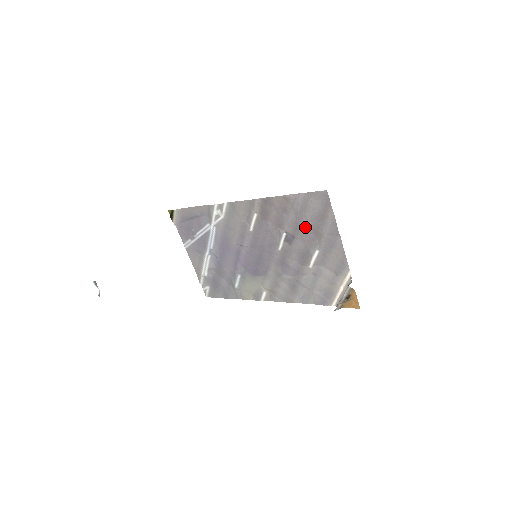
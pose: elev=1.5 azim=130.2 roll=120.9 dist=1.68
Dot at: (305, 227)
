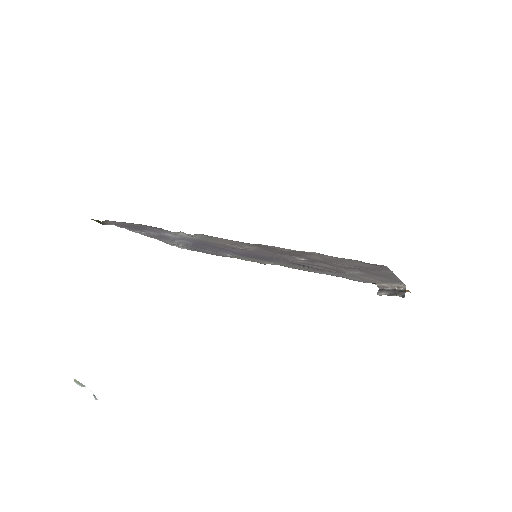
Dot at: (339, 265)
